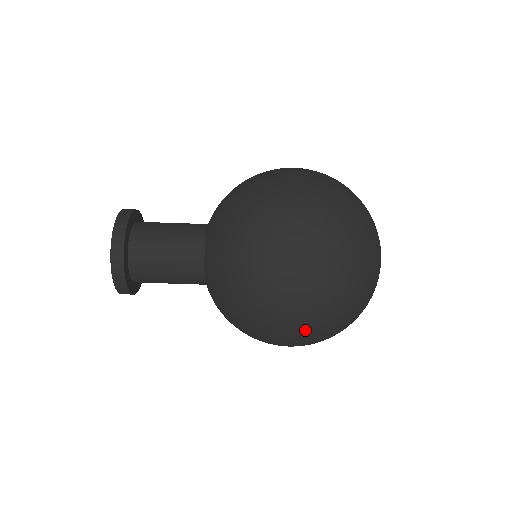
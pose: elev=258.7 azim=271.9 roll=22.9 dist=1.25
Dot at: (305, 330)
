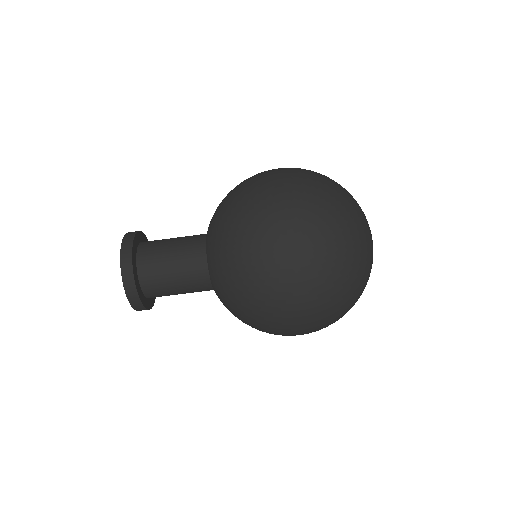
Dot at: (309, 300)
